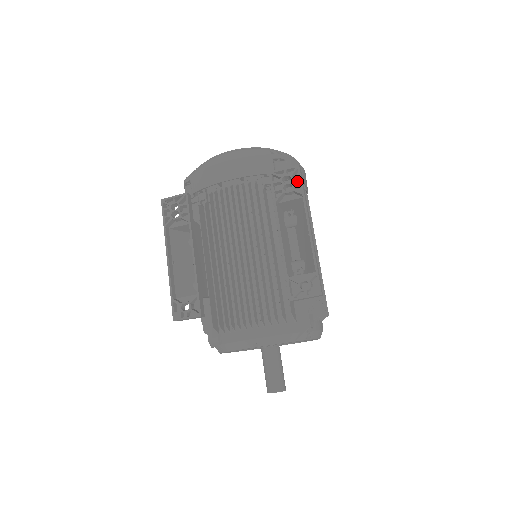
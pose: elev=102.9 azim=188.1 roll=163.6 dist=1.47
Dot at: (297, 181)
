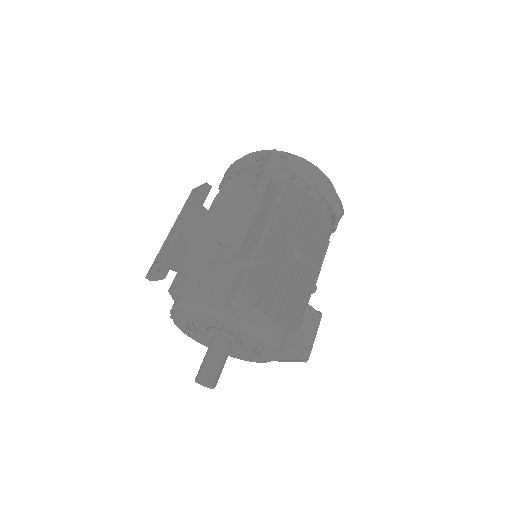
Dot at: occluded
